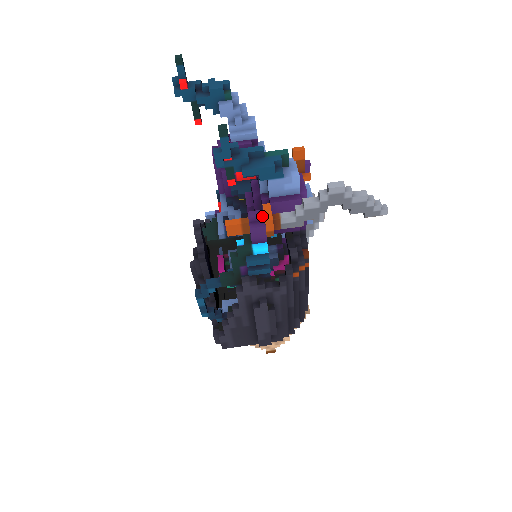
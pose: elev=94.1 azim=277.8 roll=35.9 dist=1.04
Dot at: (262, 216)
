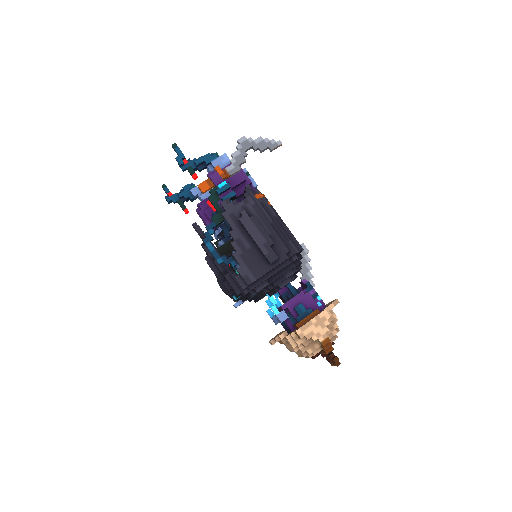
Dot at: (214, 171)
